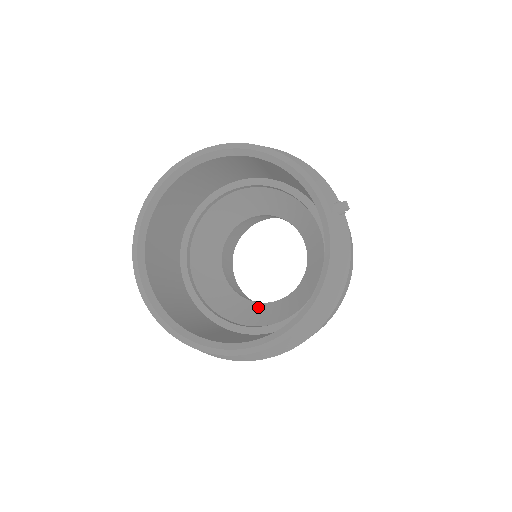
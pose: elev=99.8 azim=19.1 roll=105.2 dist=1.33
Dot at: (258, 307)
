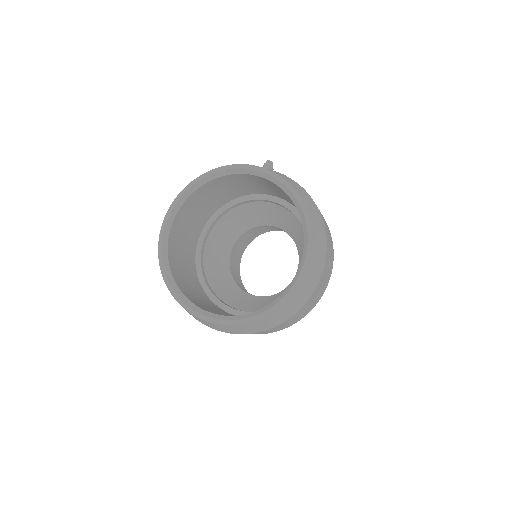
Dot at: occluded
